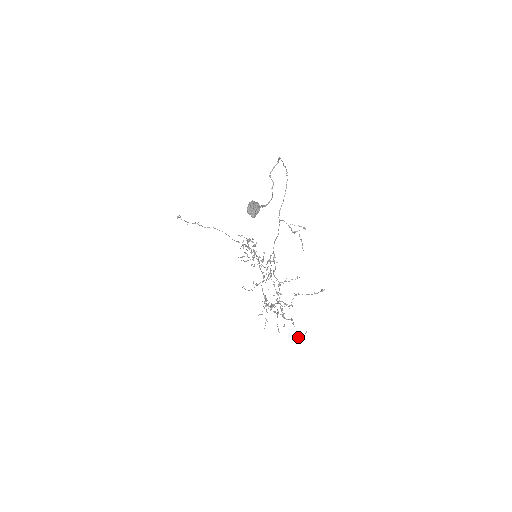
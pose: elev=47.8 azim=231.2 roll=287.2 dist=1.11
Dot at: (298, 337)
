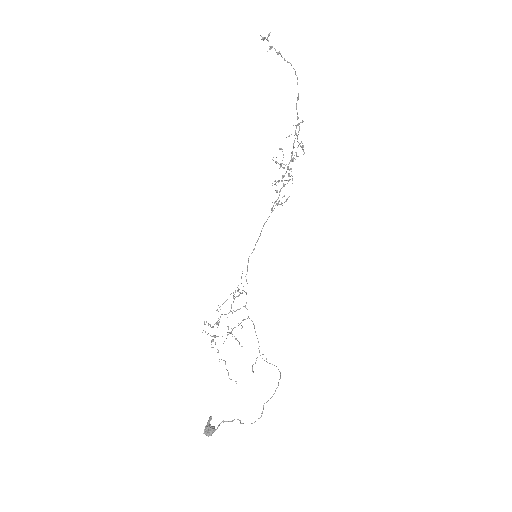
Dot at: occluded
